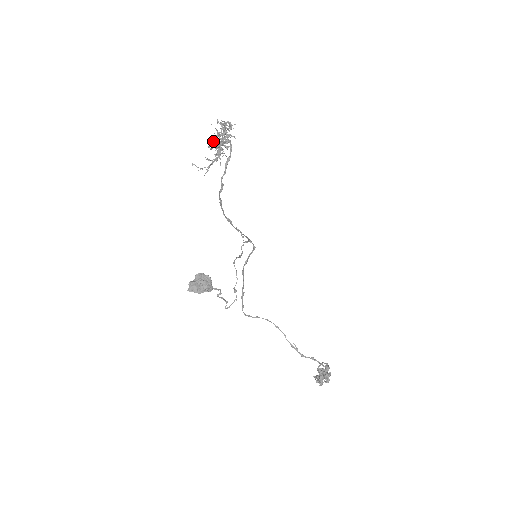
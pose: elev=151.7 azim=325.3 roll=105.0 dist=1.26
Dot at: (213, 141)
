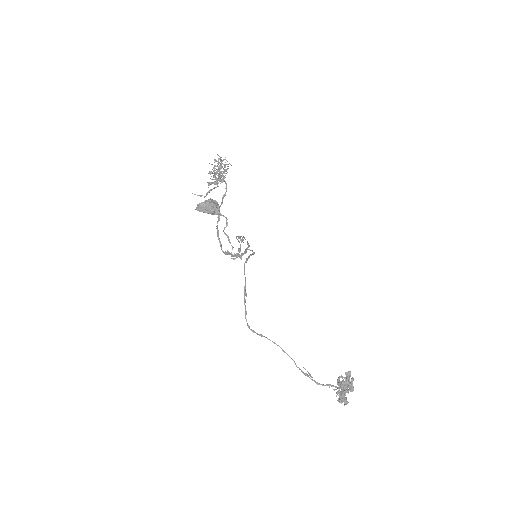
Dot at: (212, 172)
